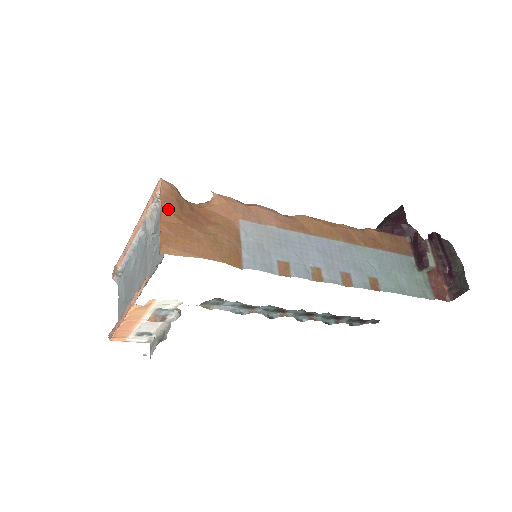
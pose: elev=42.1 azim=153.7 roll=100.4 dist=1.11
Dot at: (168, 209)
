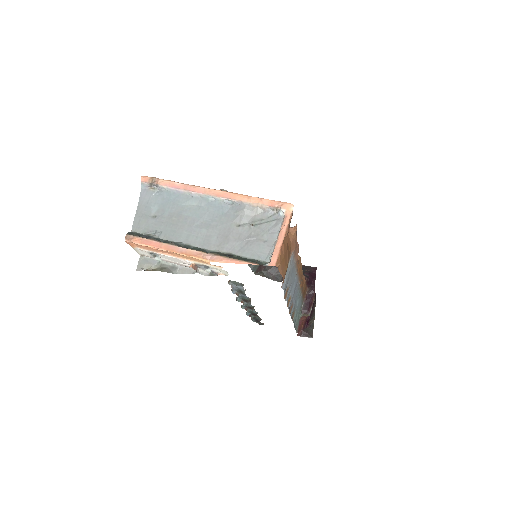
Dot at: occluded
